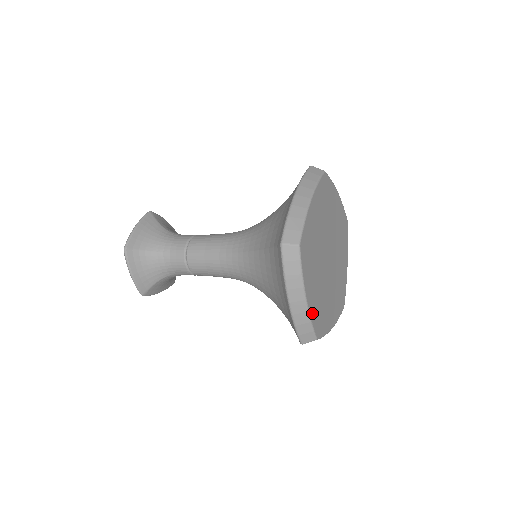
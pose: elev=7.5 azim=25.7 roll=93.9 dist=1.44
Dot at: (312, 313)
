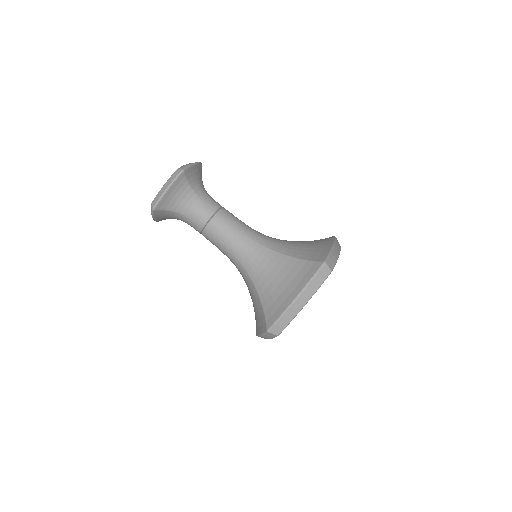
Dot at: occluded
